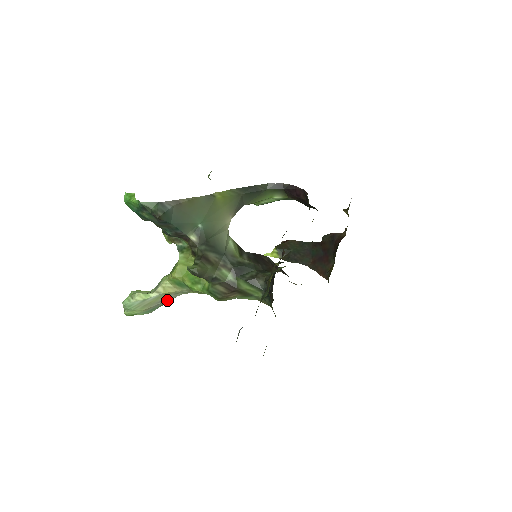
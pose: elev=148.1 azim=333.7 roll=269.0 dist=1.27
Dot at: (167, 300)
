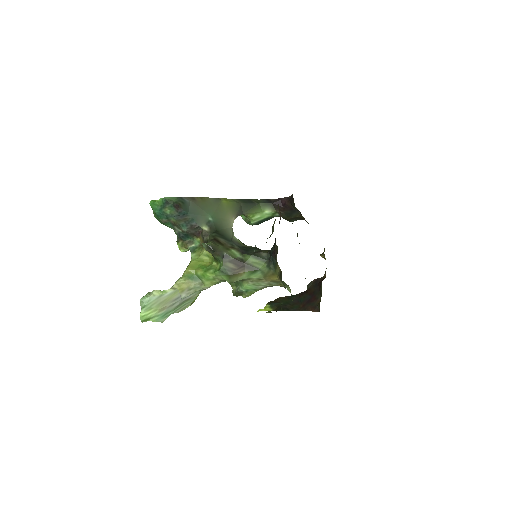
Dot at: (180, 300)
